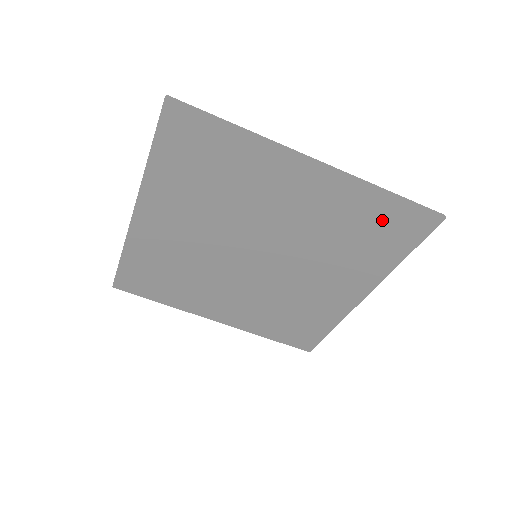
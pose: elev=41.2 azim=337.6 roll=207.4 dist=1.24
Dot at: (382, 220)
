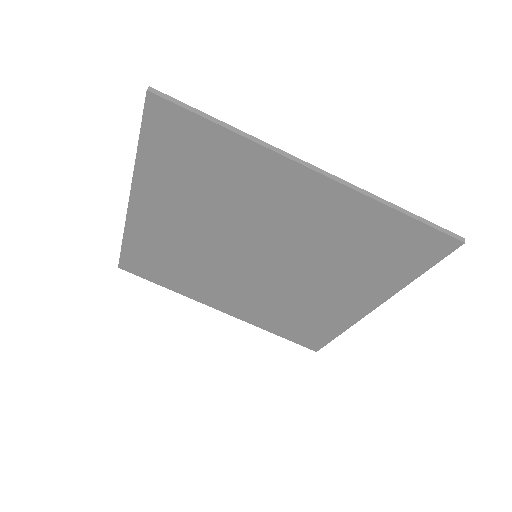
Dot at: (390, 237)
